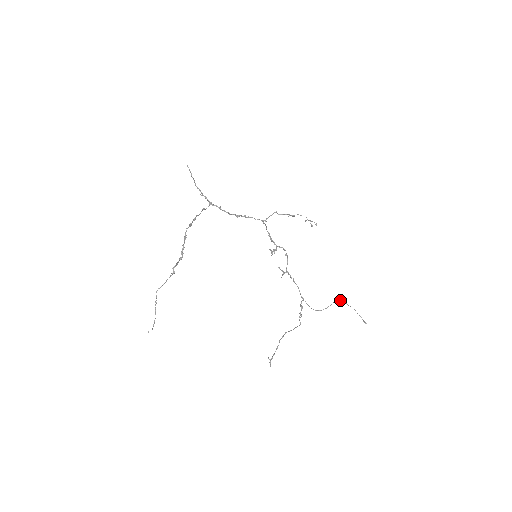
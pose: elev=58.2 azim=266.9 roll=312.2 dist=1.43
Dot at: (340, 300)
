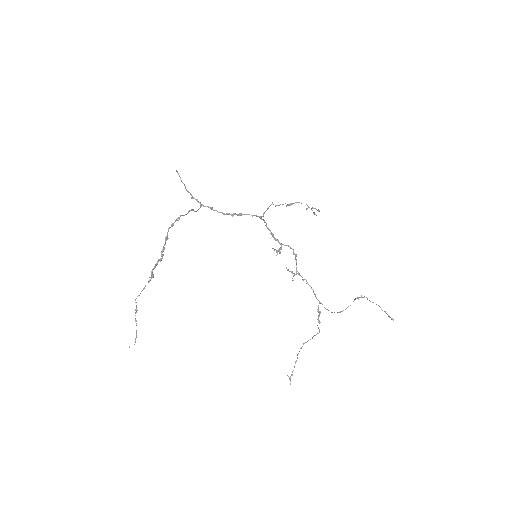
Dot at: (360, 297)
